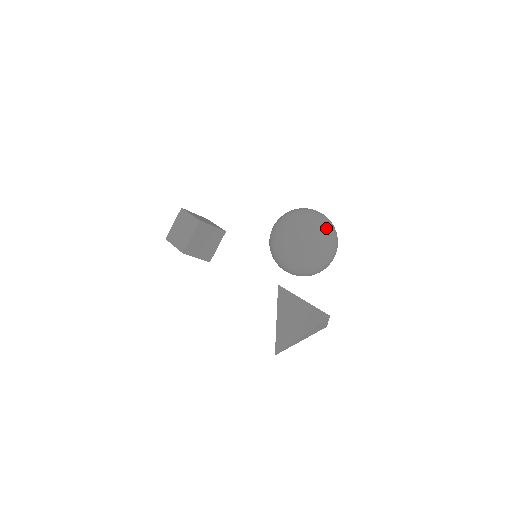
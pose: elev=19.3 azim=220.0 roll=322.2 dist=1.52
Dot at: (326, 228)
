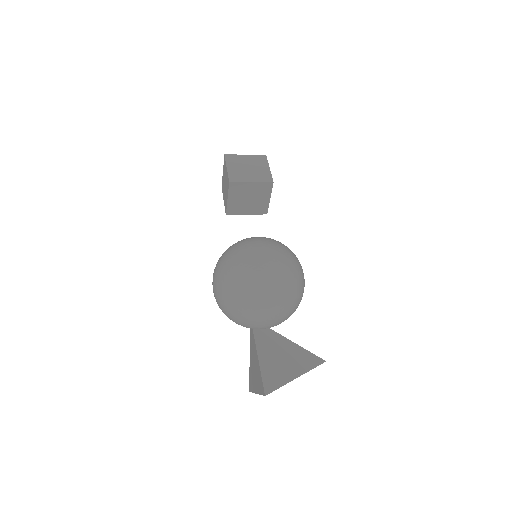
Dot at: (254, 290)
